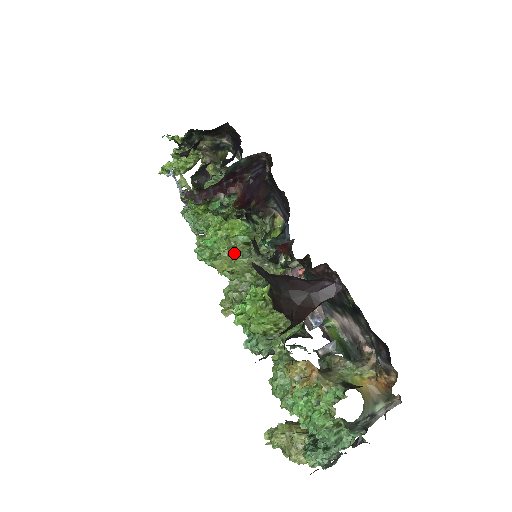
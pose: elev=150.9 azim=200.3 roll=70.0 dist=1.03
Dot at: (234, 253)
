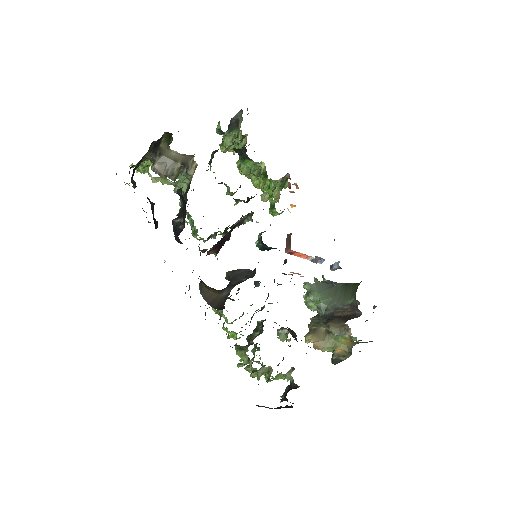
Dot at: occluded
